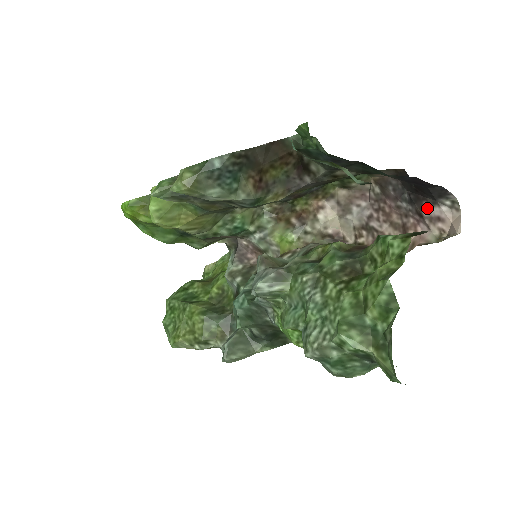
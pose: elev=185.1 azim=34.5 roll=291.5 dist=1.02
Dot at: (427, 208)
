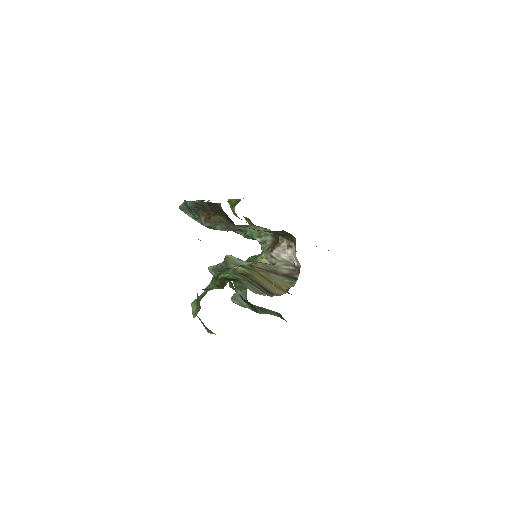
Dot at: occluded
